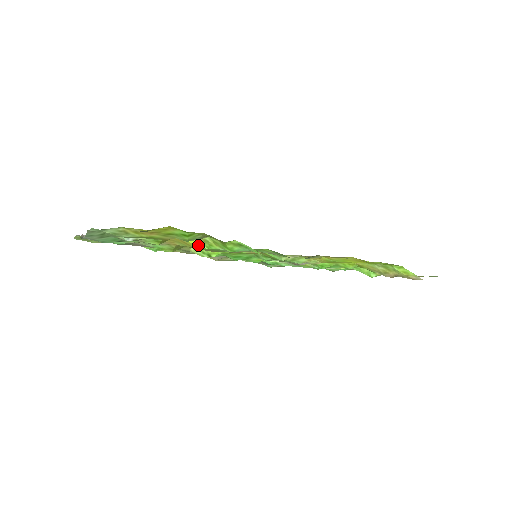
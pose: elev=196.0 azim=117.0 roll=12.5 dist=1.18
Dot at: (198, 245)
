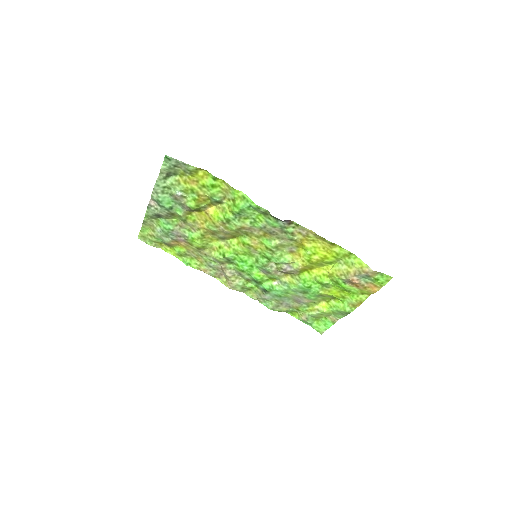
Dot at: (218, 216)
